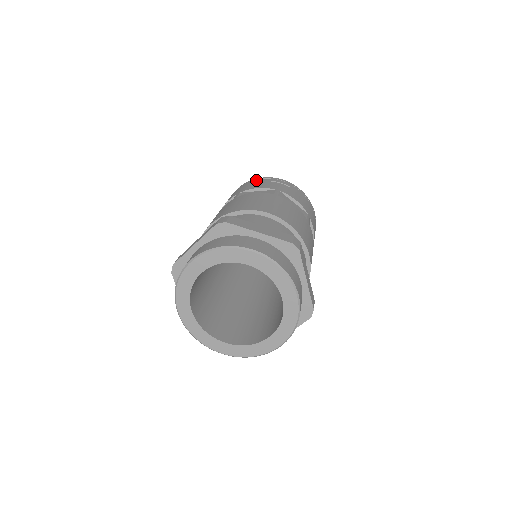
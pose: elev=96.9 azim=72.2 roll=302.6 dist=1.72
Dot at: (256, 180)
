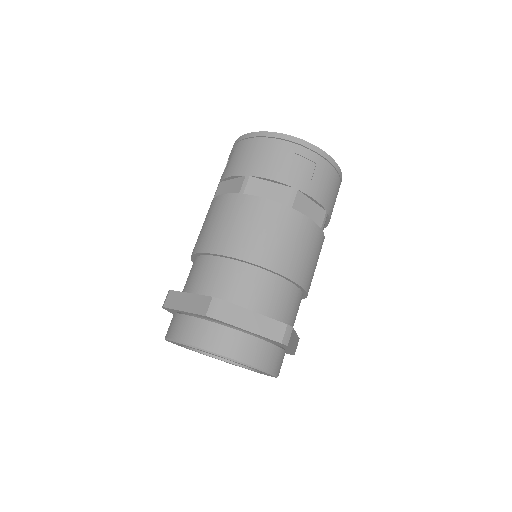
Dot at: (275, 142)
